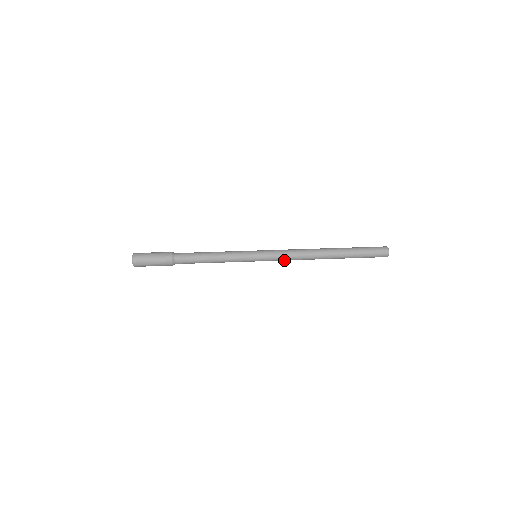
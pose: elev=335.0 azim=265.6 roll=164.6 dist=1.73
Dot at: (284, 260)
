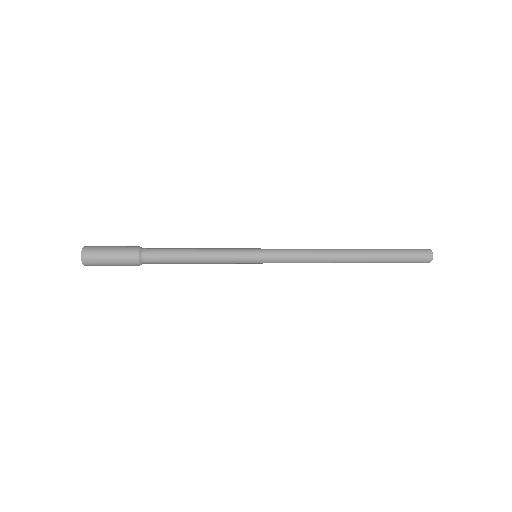
Dot at: (295, 257)
